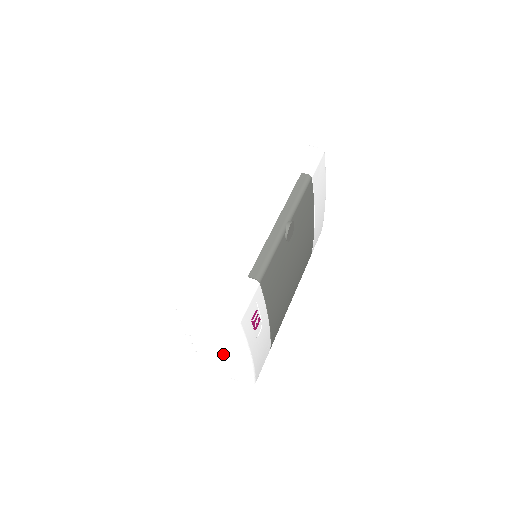
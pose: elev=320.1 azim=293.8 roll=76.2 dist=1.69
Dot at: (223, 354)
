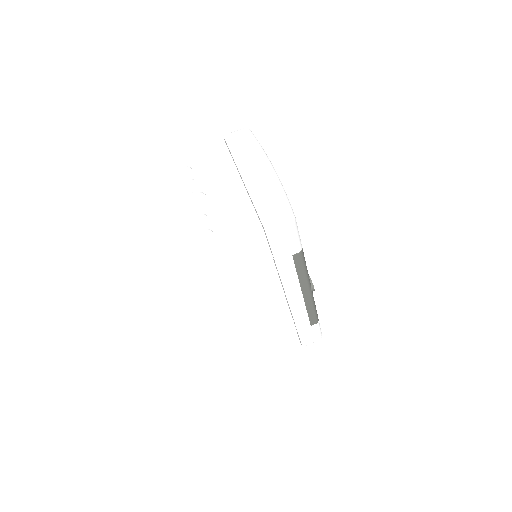
Dot at: occluded
